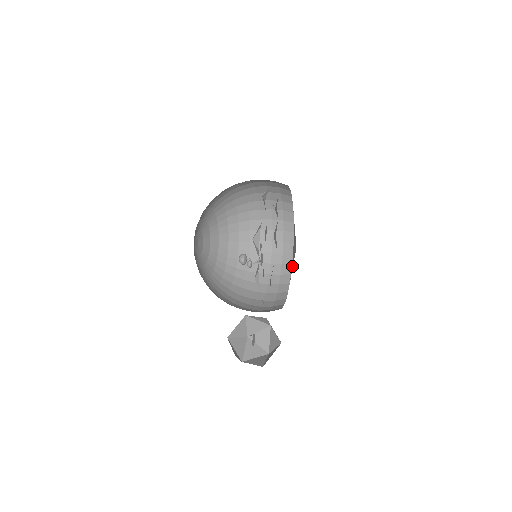
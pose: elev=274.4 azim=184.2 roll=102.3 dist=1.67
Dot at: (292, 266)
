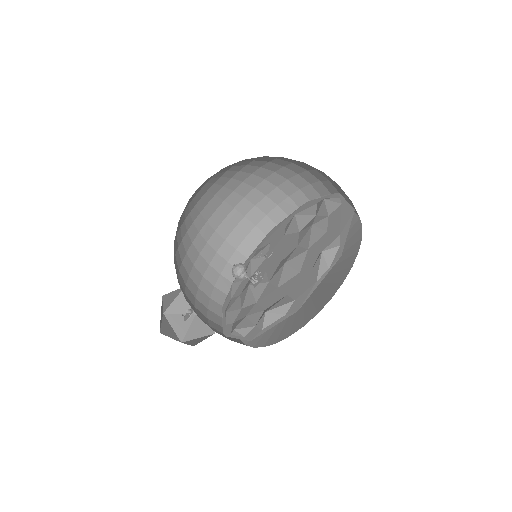
Dot at: occluded
